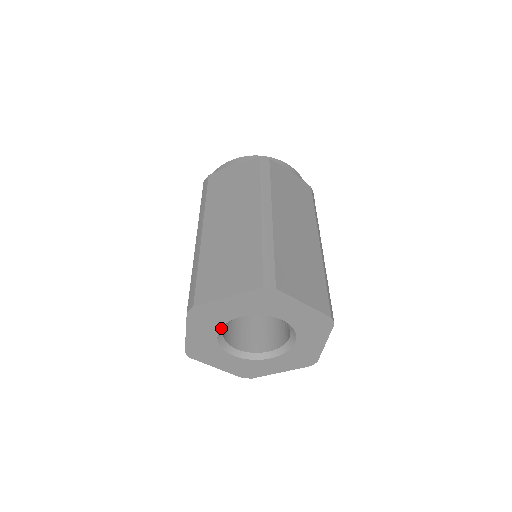
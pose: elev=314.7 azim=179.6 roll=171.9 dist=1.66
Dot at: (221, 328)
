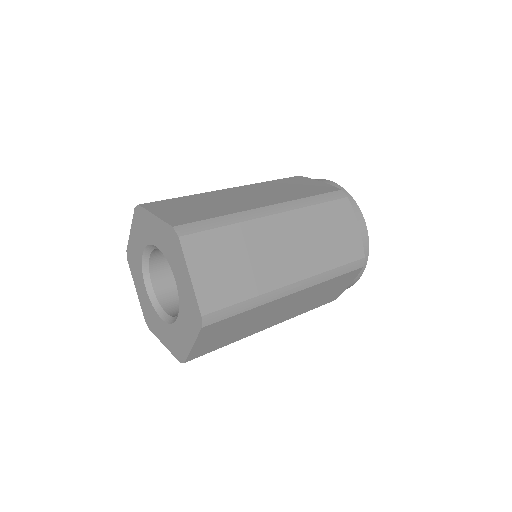
Dot at: (145, 276)
